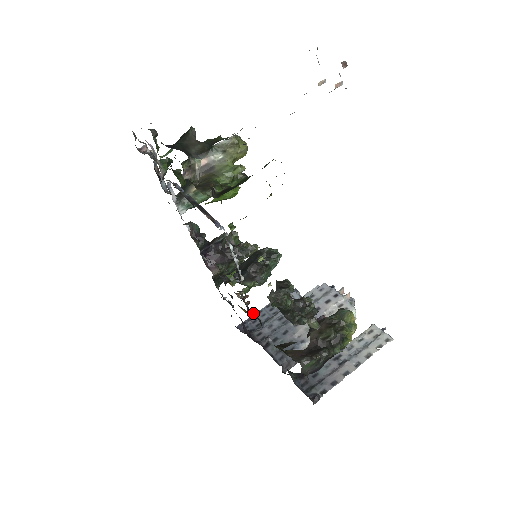
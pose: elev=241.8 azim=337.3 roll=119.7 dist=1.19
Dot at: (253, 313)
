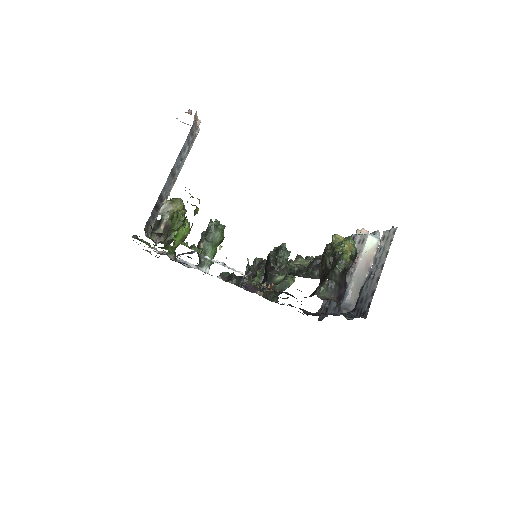
Dot at: occluded
